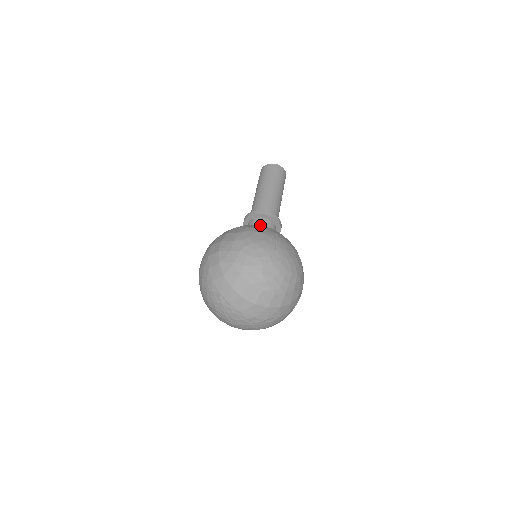
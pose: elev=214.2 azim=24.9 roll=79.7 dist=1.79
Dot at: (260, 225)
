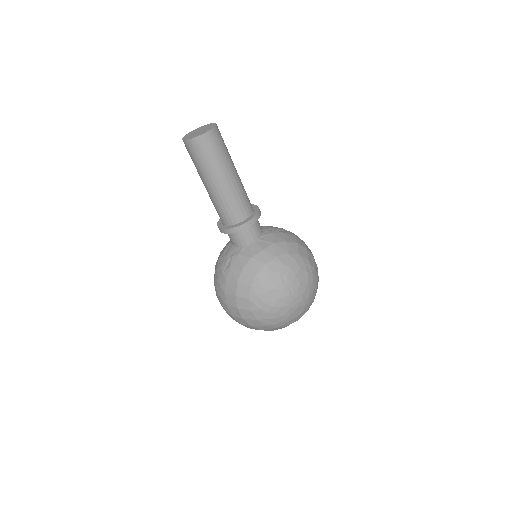
Dot at: (245, 239)
